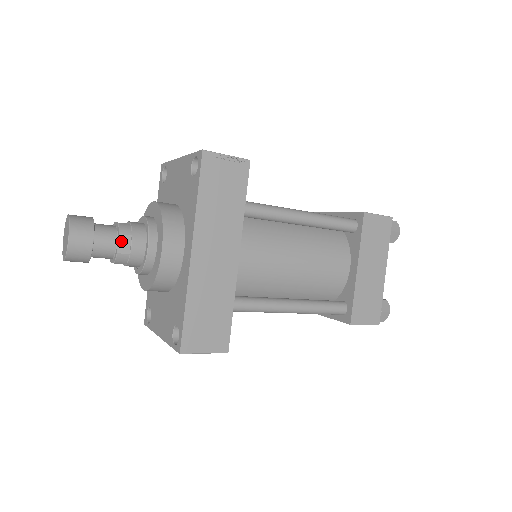
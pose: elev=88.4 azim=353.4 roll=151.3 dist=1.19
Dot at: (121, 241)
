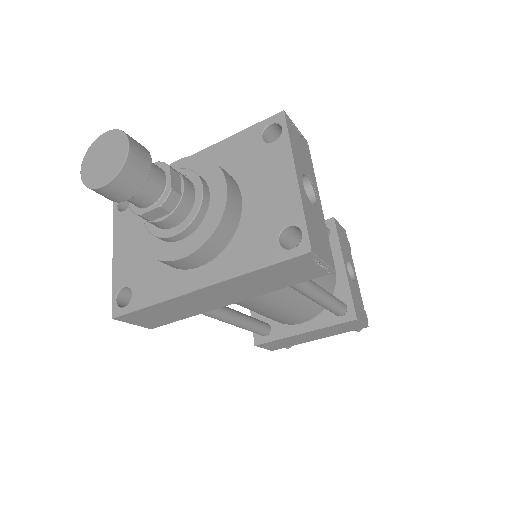
Dot at: (155, 211)
